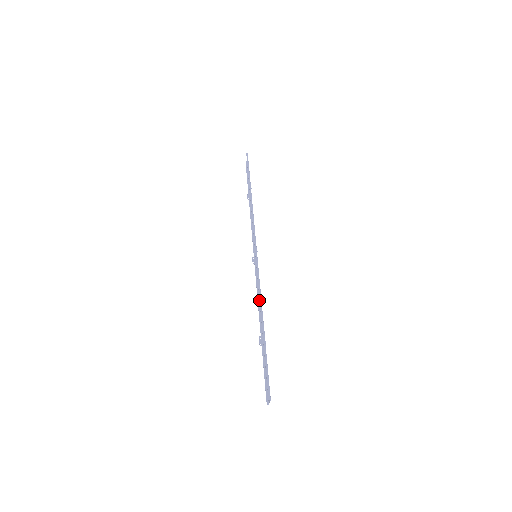
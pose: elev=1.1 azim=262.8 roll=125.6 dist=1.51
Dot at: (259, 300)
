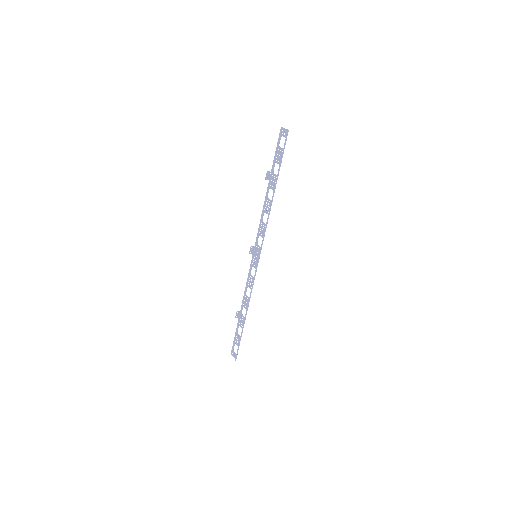
Dot at: (246, 290)
